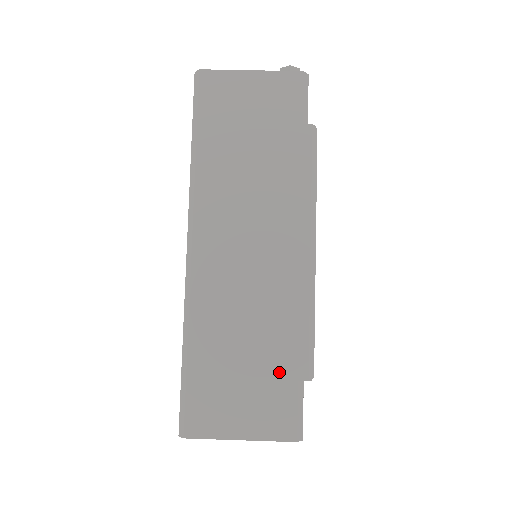
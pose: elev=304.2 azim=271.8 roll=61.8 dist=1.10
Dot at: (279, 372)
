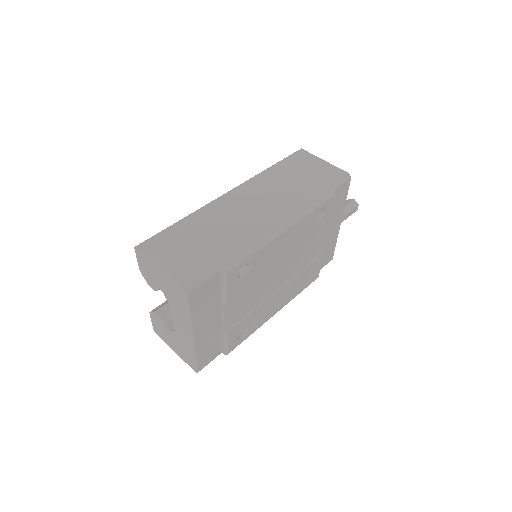
Dot at: (212, 256)
